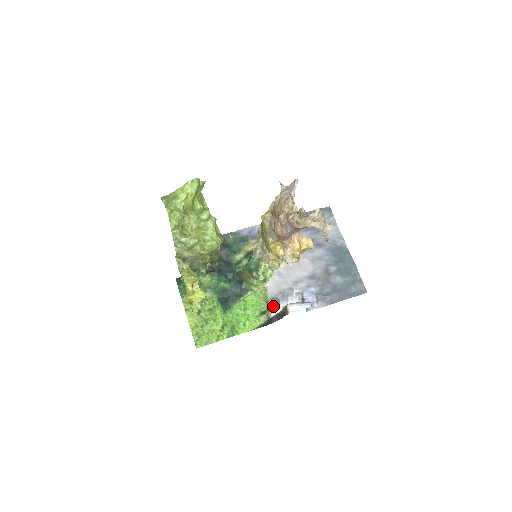
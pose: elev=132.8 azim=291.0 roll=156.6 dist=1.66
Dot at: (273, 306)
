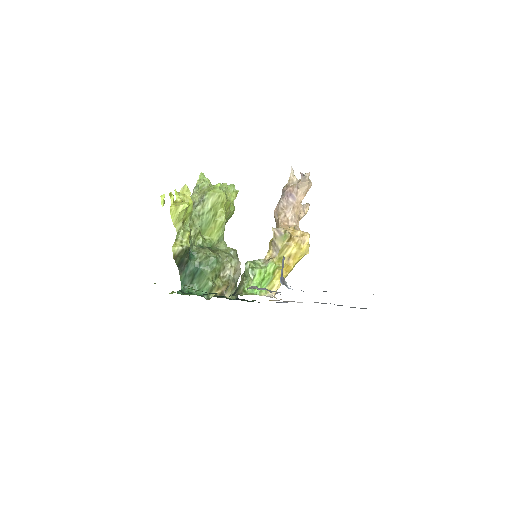
Dot at: occluded
